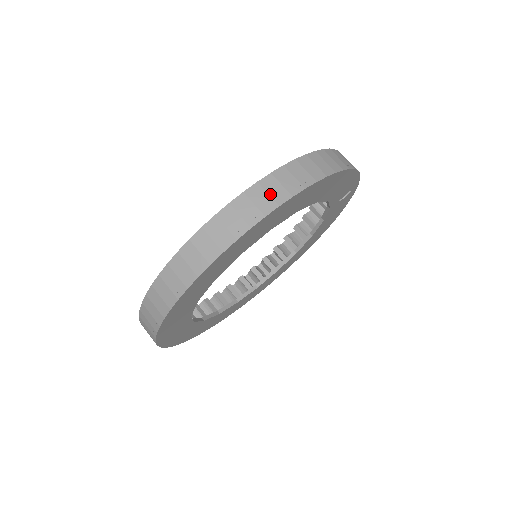
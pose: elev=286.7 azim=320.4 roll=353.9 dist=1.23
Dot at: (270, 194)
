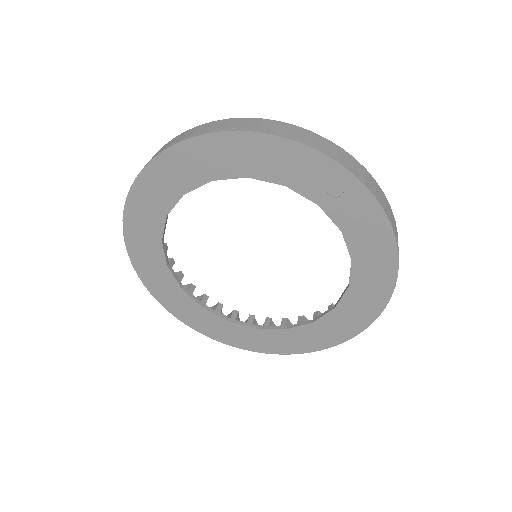
Dot at: (159, 151)
